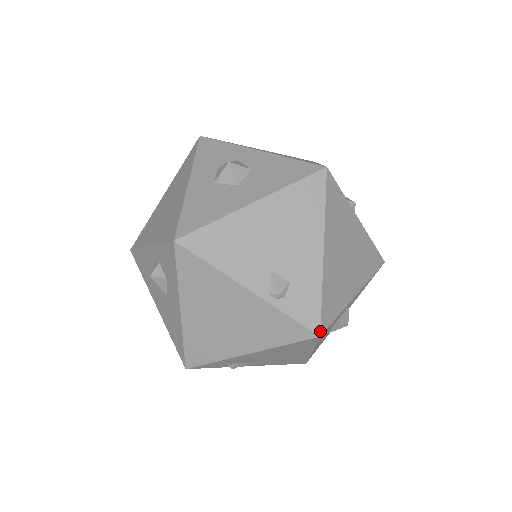
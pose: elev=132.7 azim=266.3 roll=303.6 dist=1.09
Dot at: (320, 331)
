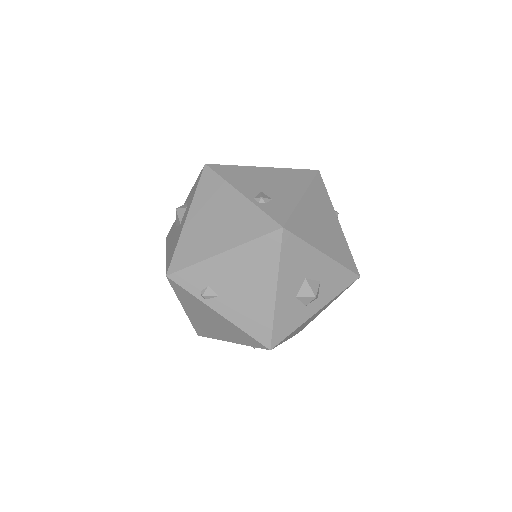
Dot at: (284, 225)
